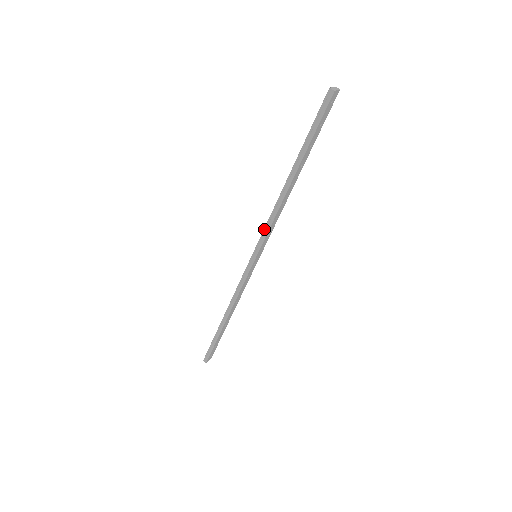
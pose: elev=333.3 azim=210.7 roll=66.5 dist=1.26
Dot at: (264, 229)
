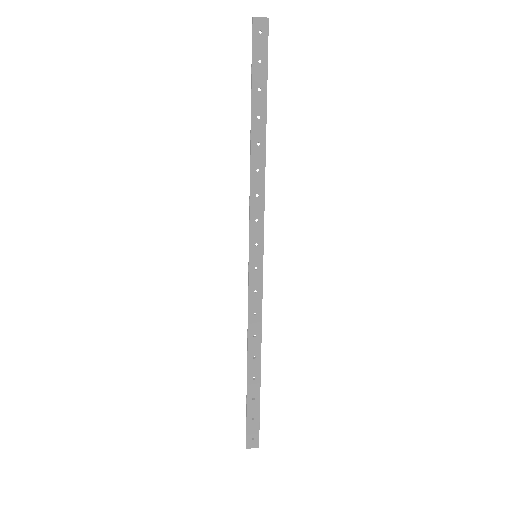
Dot at: (249, 211)
